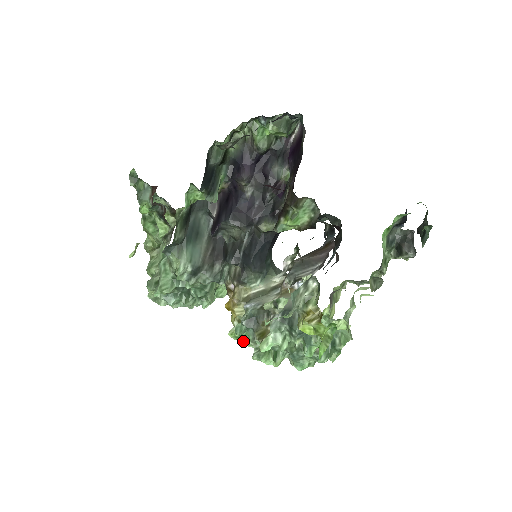
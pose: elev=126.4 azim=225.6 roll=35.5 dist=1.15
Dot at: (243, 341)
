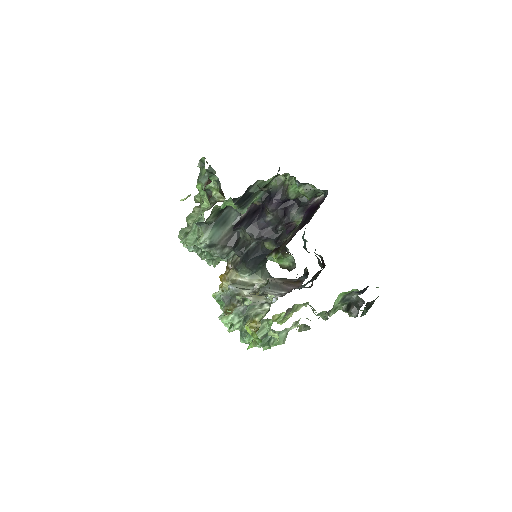
Dot at: (219, 304)
